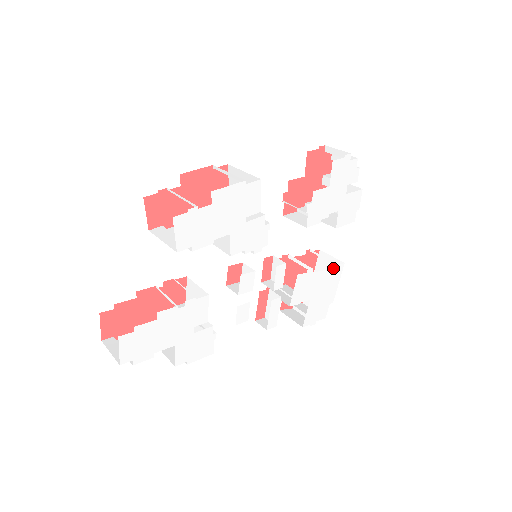
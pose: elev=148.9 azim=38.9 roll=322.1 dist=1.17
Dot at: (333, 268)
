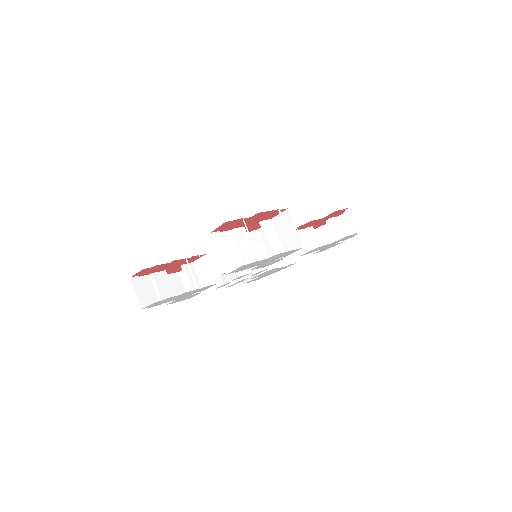
Dot at: (289, 265)
